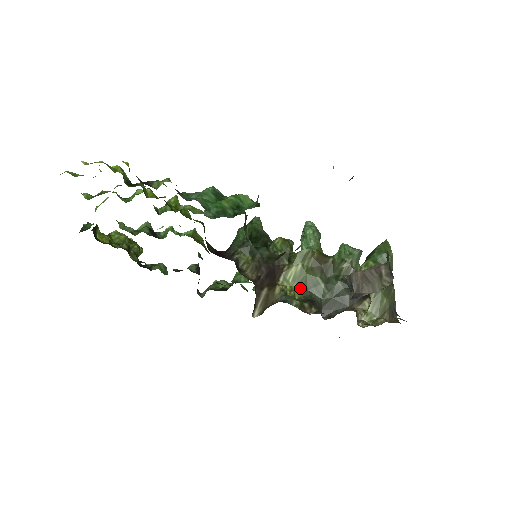
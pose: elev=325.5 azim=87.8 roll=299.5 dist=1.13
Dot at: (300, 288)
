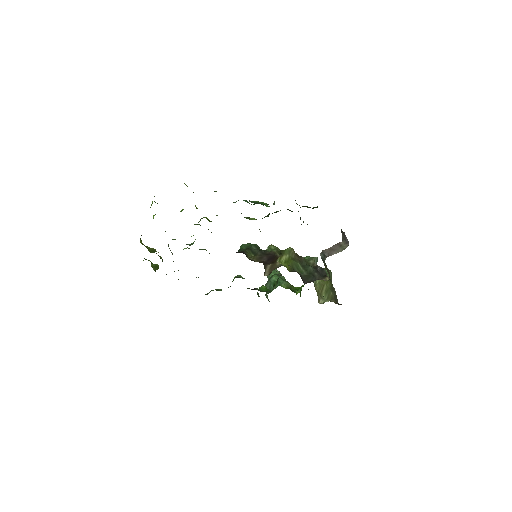
Dot at: (289, 267)
